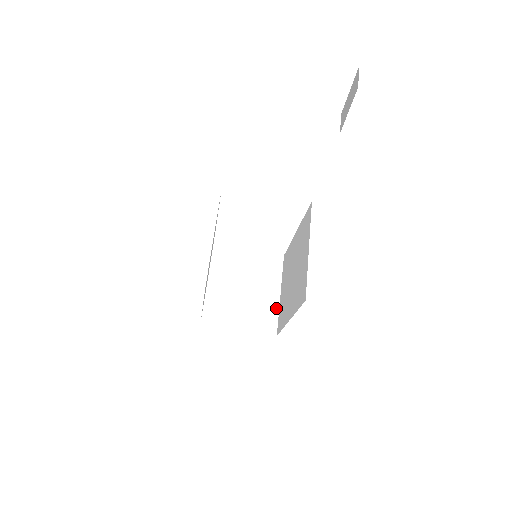
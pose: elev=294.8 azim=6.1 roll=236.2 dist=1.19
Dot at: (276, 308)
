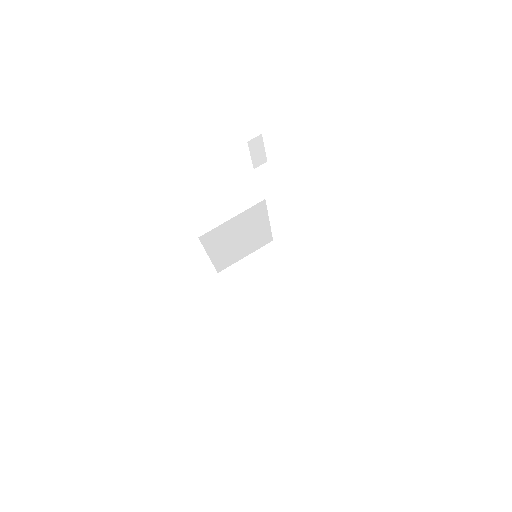
Dot at: (263, 306)
